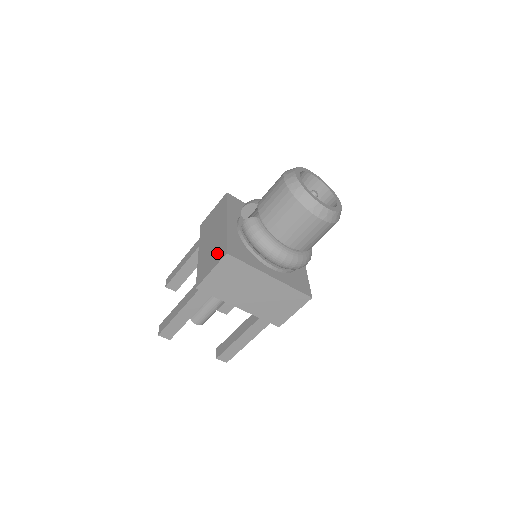
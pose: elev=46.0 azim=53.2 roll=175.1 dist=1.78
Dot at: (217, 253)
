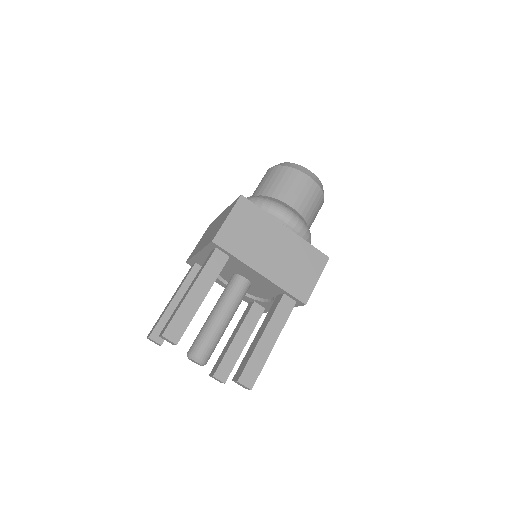
Dot at: (227, 212)
